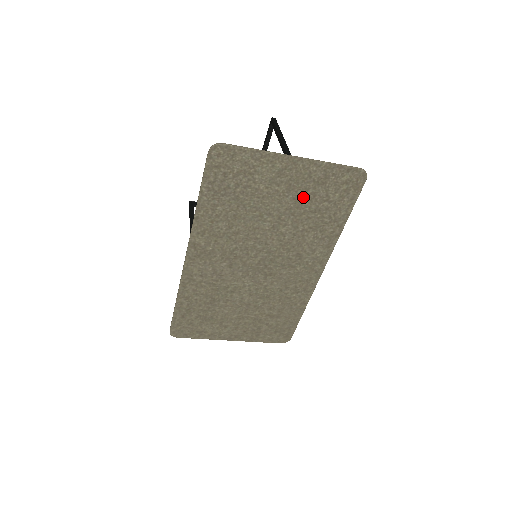
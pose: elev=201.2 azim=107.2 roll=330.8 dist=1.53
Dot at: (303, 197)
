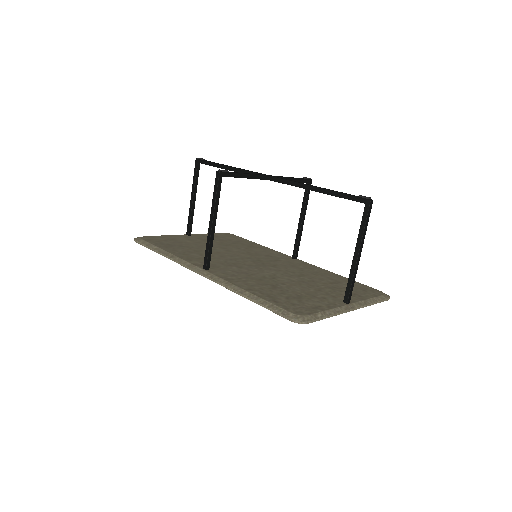
Dot at: occluded
